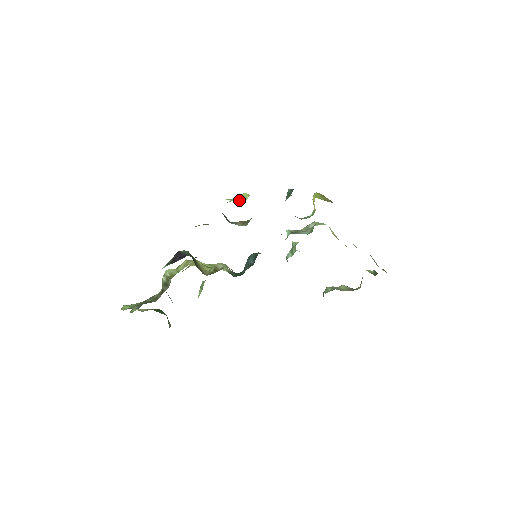
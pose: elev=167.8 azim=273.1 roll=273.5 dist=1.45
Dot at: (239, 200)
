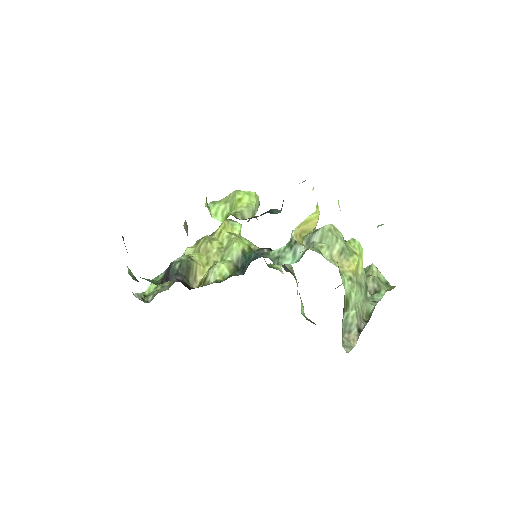
Dot at: (228, 207)
